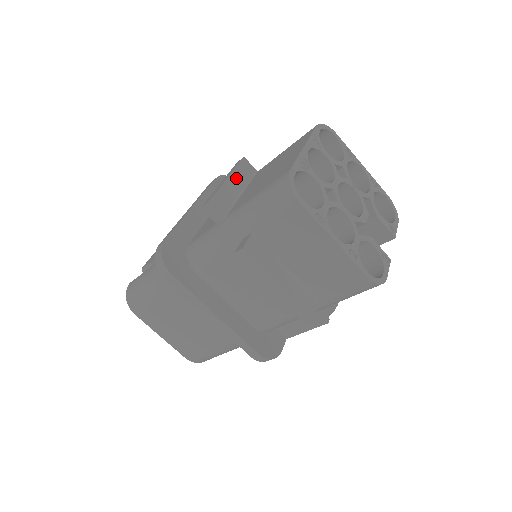
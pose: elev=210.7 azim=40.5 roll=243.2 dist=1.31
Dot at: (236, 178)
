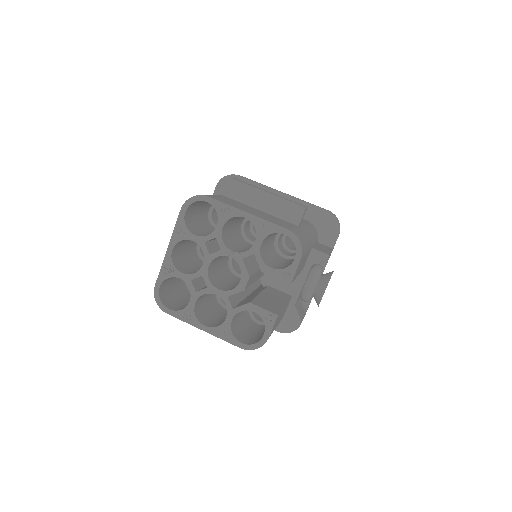
Dot at: occluded
